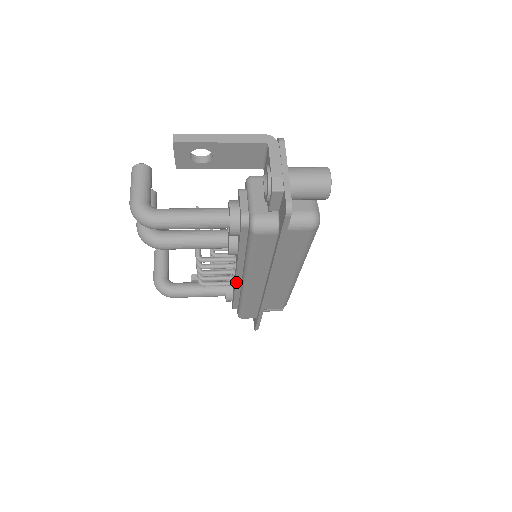
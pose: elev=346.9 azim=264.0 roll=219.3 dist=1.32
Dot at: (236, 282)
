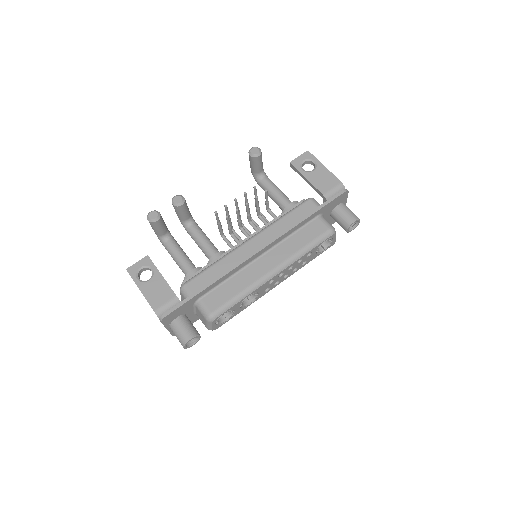
Dot at: occluded
